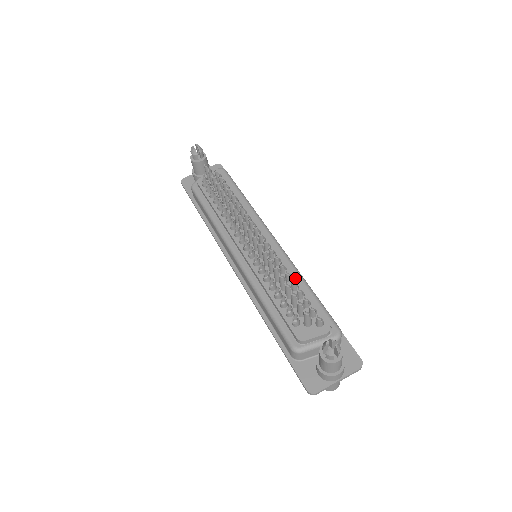
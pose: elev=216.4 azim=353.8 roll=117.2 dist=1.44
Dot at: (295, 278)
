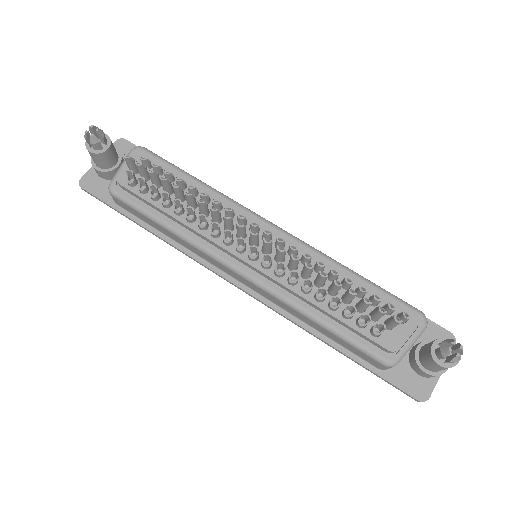
Dot at: (339, 272)
